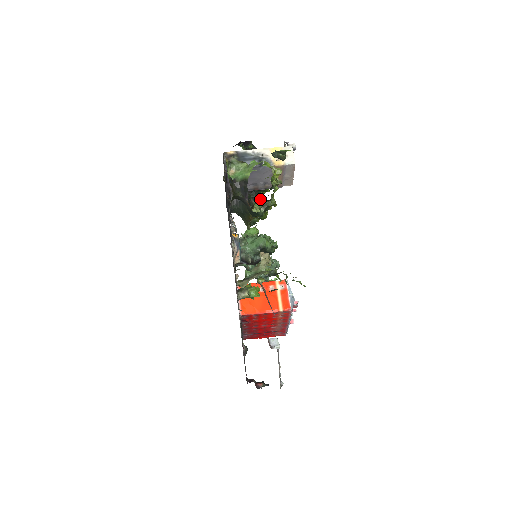
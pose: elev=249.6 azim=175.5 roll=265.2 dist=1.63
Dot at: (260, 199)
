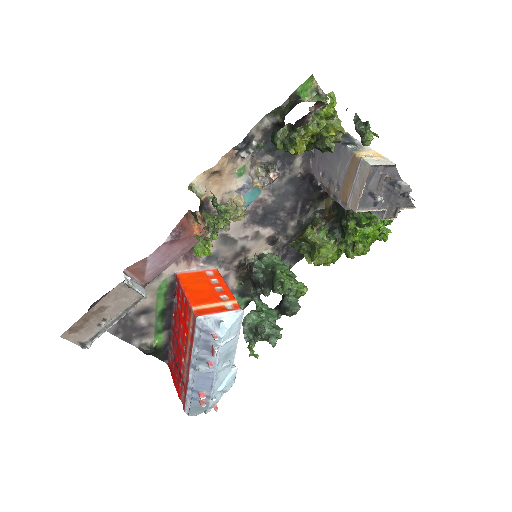
Dot at: (334, 245)
